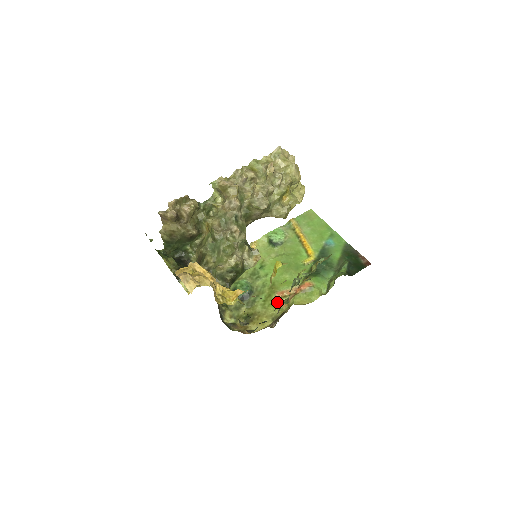
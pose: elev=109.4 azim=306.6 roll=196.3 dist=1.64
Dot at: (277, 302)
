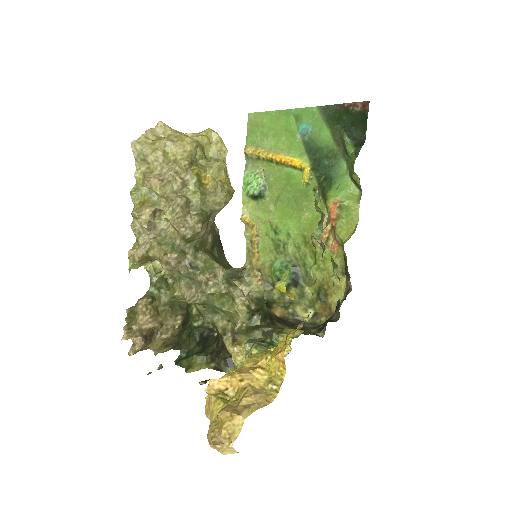
Dot at: (327, 252)
